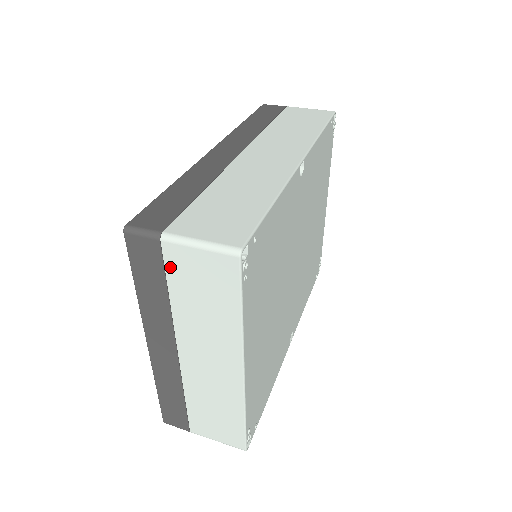
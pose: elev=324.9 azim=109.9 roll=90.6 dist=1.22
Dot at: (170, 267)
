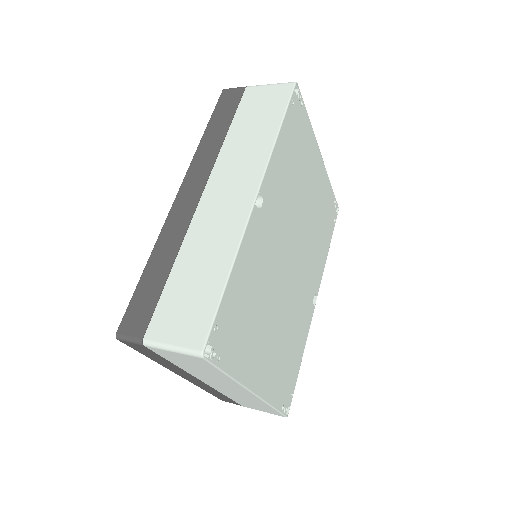
Dot at: (161, 355)
